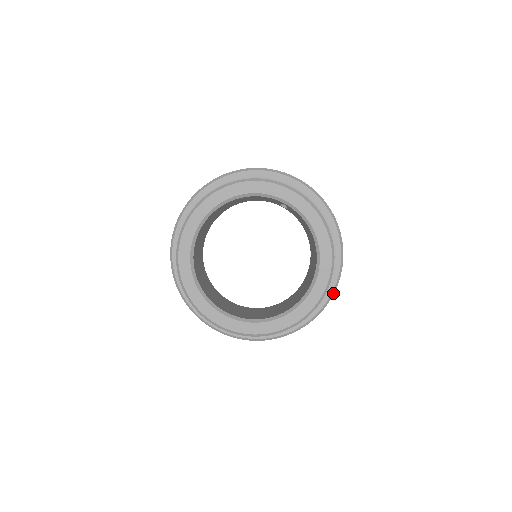
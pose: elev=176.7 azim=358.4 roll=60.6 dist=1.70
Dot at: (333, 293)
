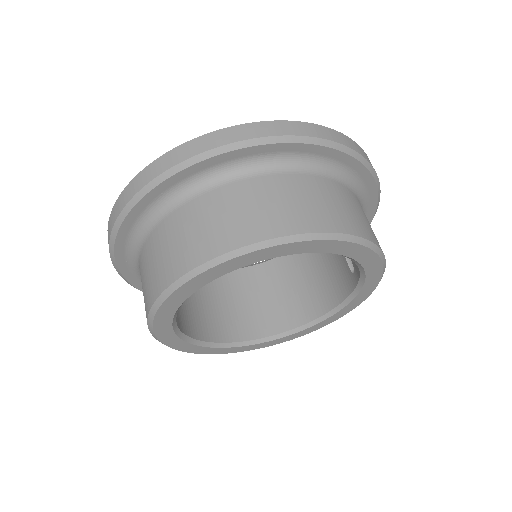
Dot at: occluded
